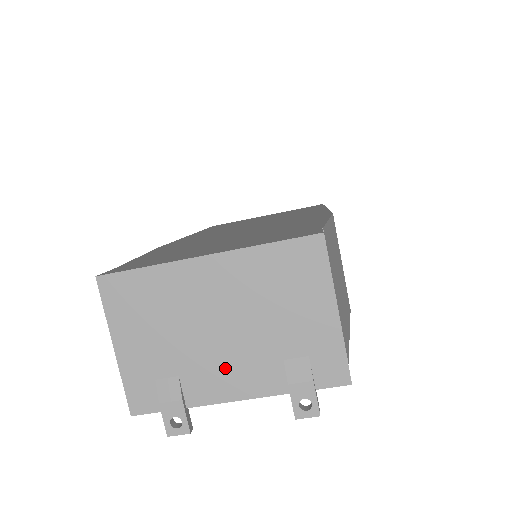
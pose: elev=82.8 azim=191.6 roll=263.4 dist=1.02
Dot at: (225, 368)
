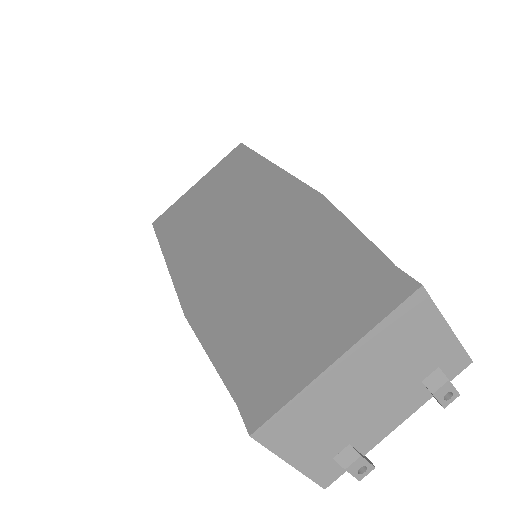
Dot at: (382, 416)
